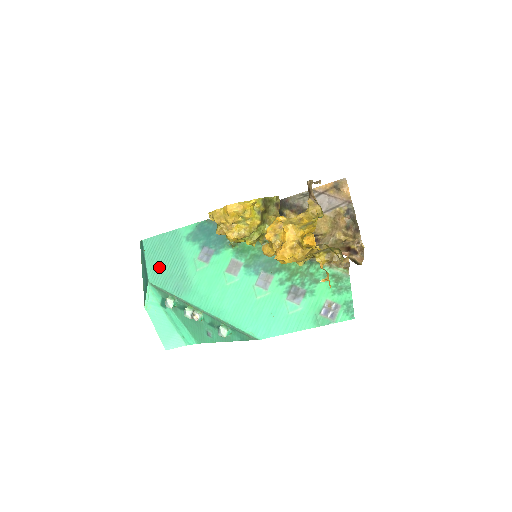
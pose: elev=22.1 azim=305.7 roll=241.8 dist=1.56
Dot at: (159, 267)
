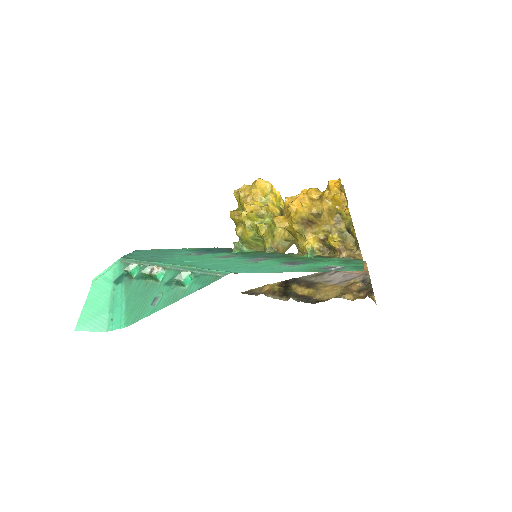
Dot at: (141, 255)
